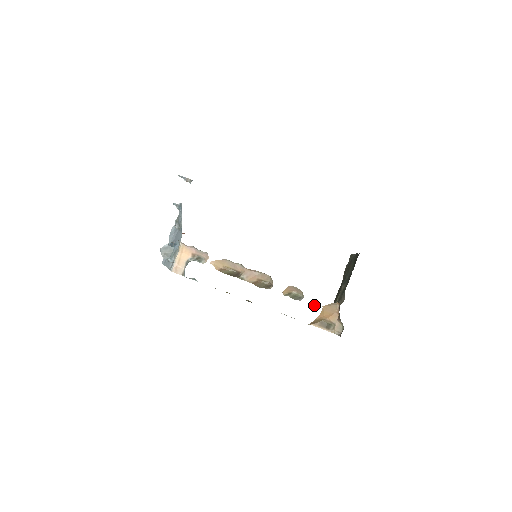
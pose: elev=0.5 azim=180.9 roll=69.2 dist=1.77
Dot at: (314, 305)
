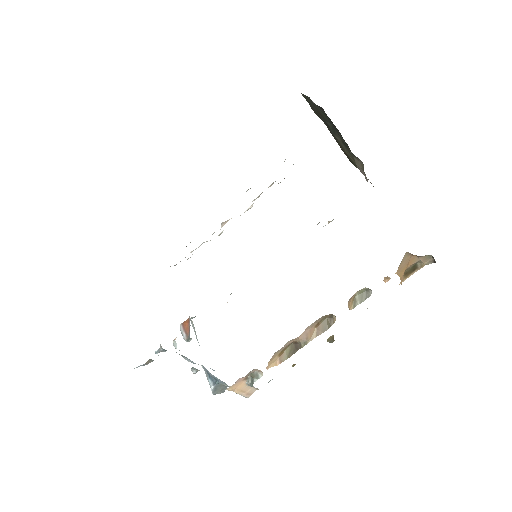
Dot at: occluded
